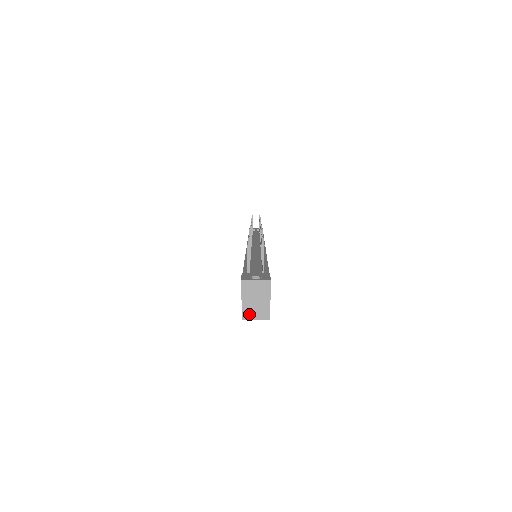
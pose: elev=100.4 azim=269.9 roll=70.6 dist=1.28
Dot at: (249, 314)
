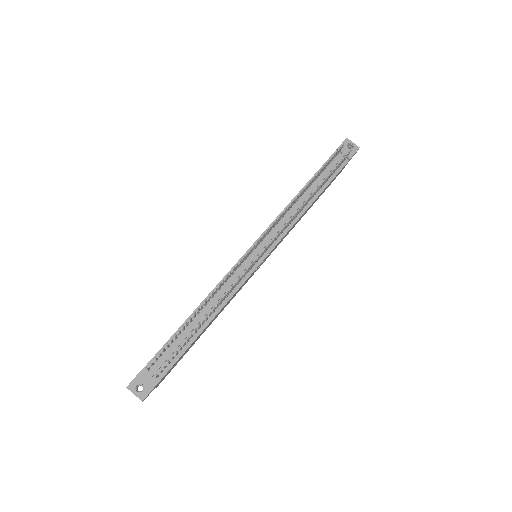
Dot at: occluded
